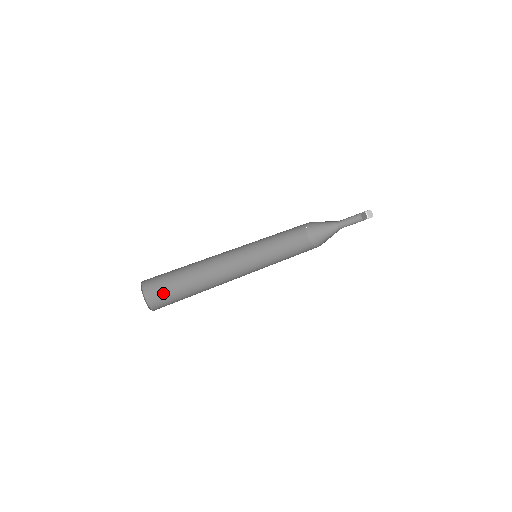
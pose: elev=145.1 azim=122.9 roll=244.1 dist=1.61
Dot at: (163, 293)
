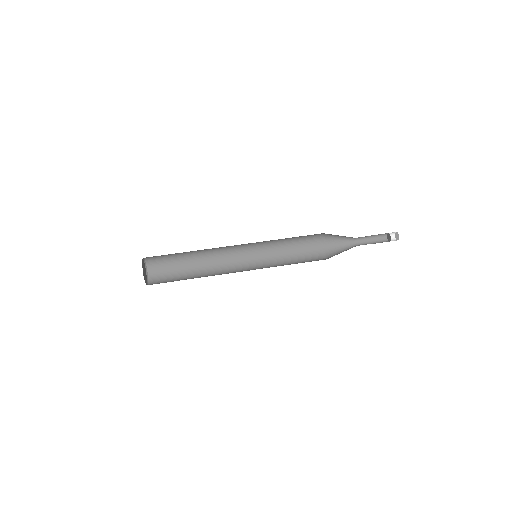
Dot at: (163, 262)
